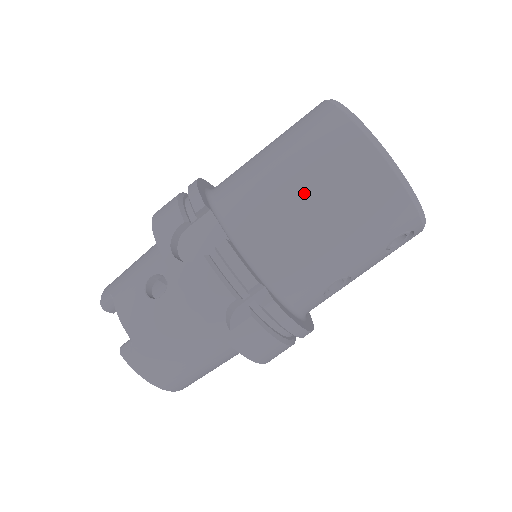
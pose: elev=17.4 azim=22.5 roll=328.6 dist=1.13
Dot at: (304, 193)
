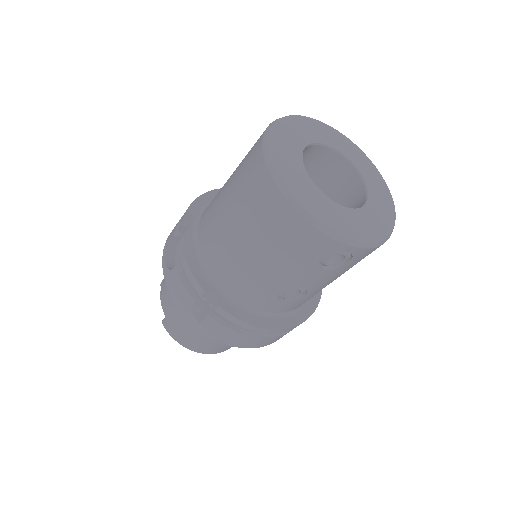
Dot at: (233, 219)
